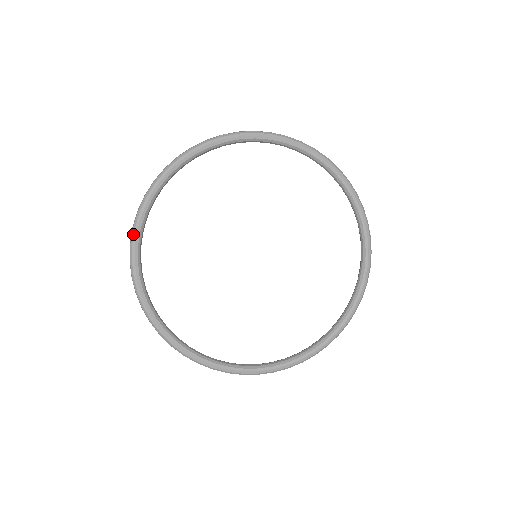
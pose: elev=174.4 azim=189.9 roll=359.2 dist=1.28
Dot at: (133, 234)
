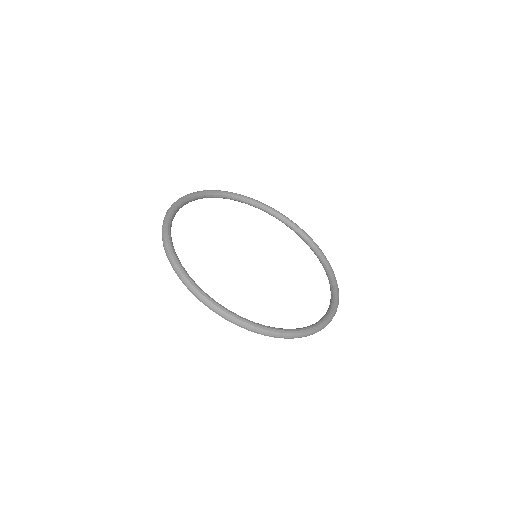
Dot at: (192, 193)
